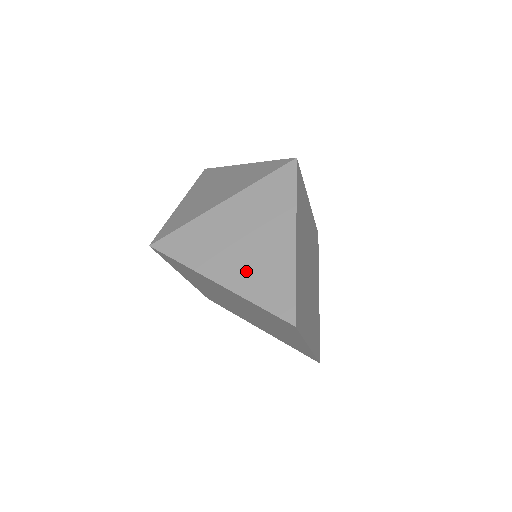
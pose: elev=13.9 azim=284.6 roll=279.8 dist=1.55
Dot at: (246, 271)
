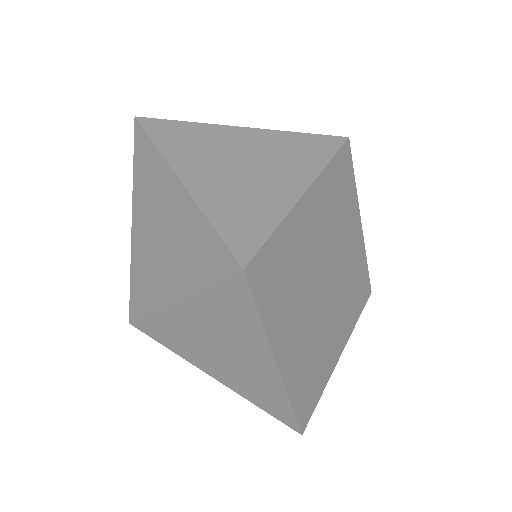
Dot at: (236, 379)
